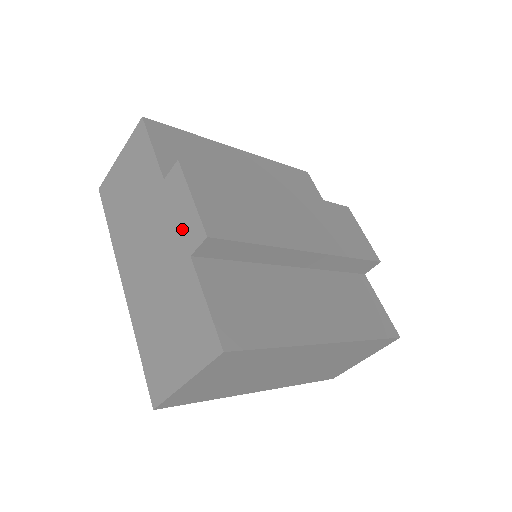
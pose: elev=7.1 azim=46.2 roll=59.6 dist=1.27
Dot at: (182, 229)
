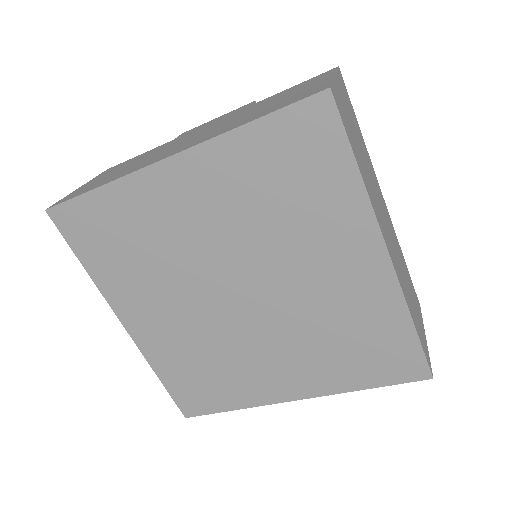
Dot at: (225, 116)
